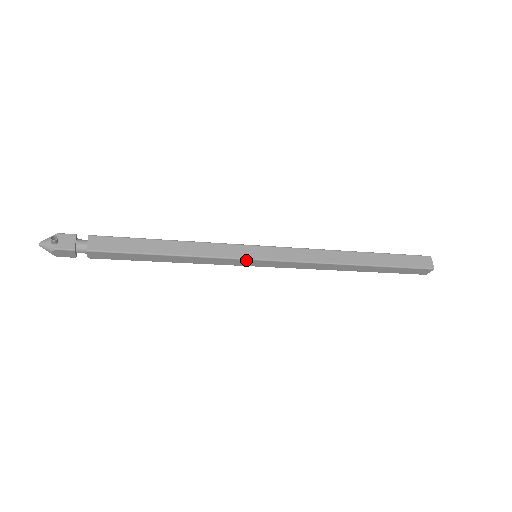
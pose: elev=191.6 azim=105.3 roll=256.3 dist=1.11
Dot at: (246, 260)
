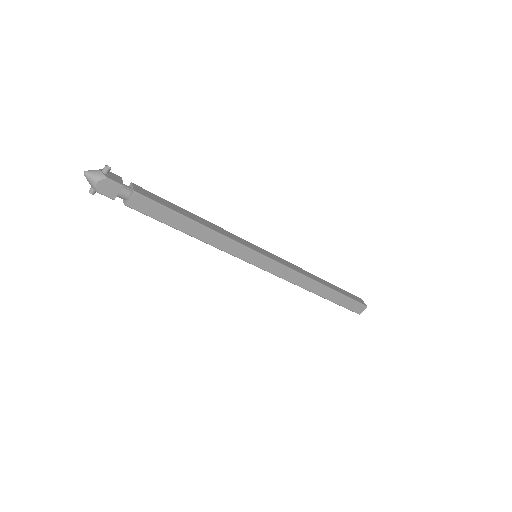
Dot at: (254, 252)
